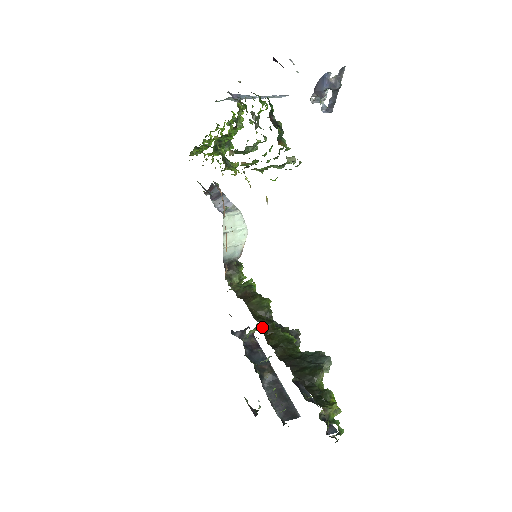
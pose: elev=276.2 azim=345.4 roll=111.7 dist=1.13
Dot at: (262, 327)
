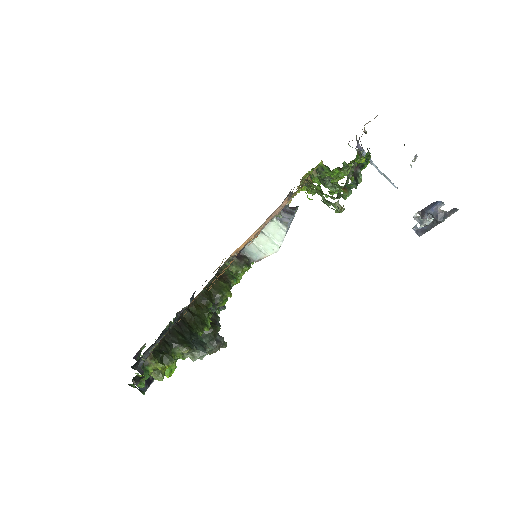
Dot at: (201, 294)
